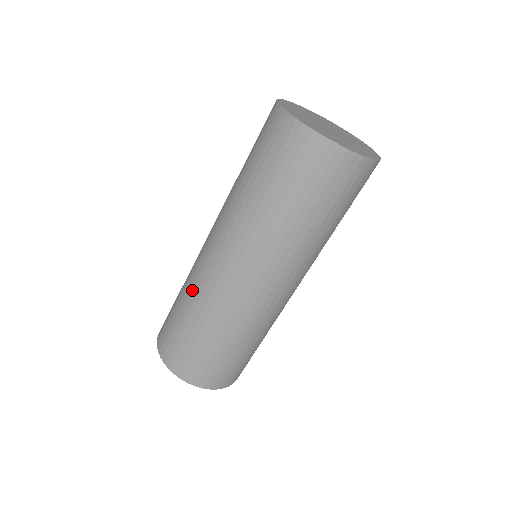
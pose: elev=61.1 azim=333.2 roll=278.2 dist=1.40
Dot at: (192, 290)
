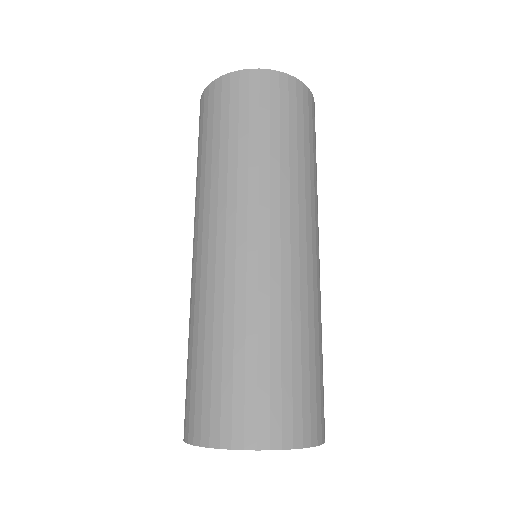
Dot at: (200, 309)
